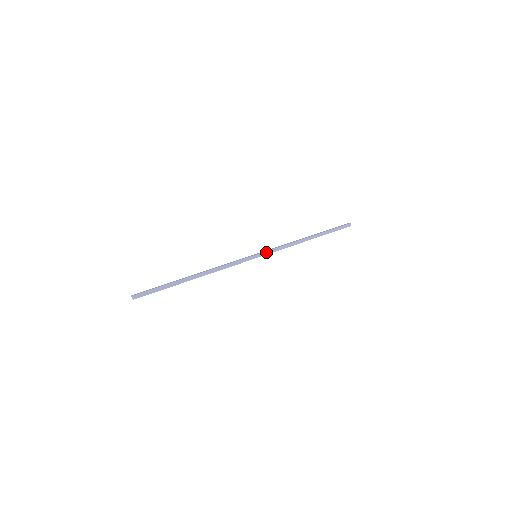
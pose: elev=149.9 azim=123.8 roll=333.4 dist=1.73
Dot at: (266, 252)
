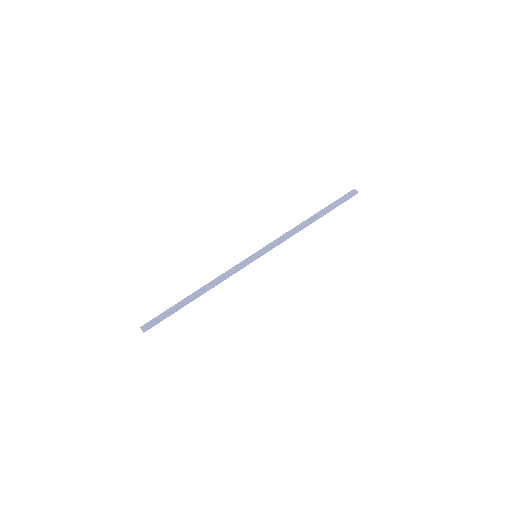
Dot at: (266, 251)
